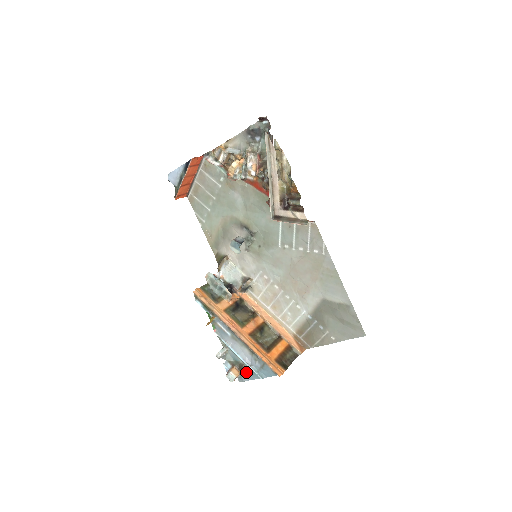
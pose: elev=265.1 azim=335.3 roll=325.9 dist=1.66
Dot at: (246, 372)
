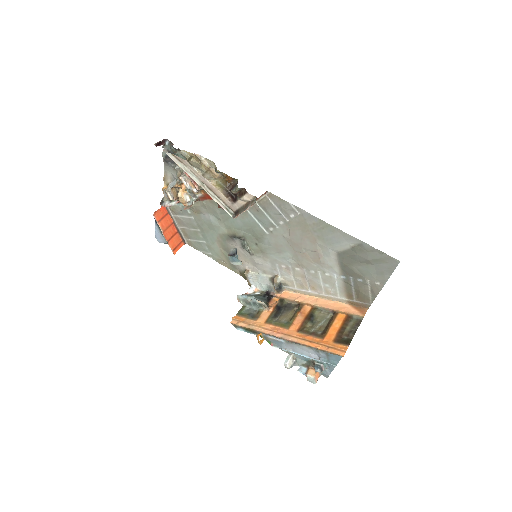
Dot at: (319, 367)
